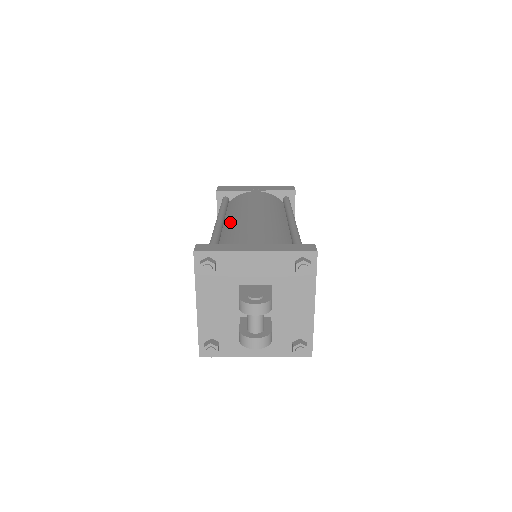
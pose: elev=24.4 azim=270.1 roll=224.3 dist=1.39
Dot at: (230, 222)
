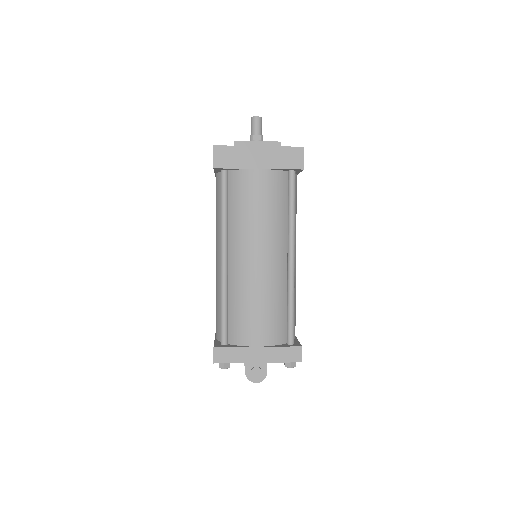
Dot at: (234, 268)
